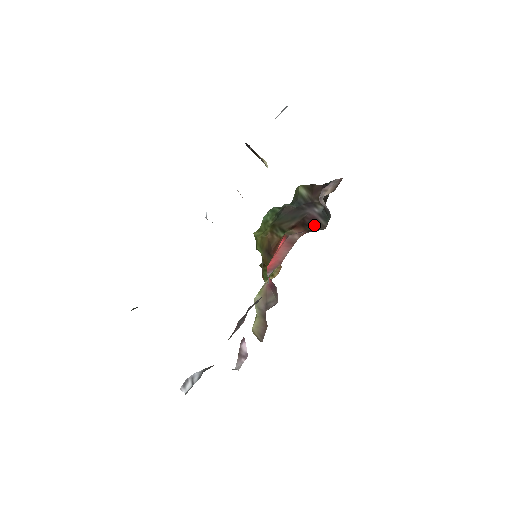
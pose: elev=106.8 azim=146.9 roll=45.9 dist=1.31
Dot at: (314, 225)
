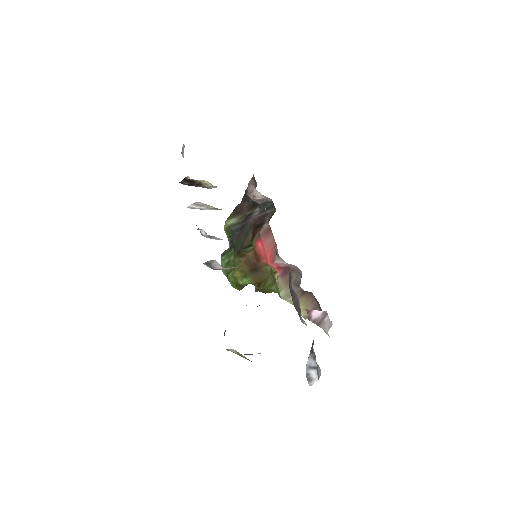
Dot at: occluded
